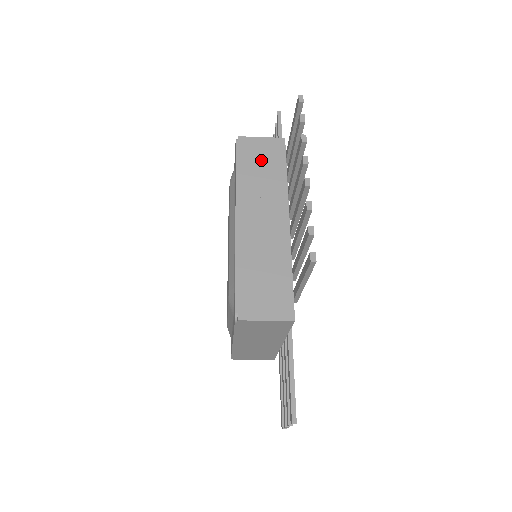
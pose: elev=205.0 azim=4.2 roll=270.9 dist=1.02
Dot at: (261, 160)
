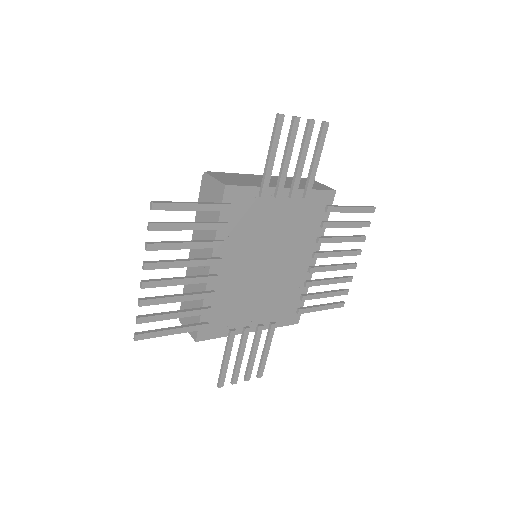
Dot at: occluded
